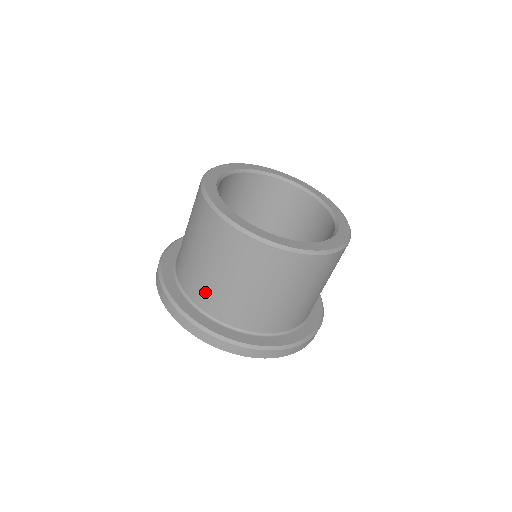
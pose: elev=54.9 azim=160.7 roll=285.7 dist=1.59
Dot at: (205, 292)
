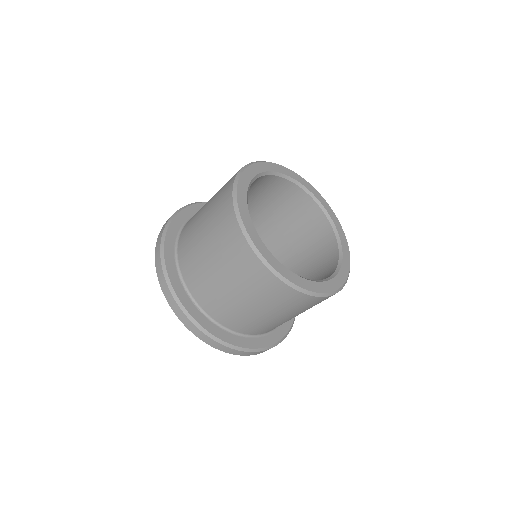
Dot at: (270, 328)
